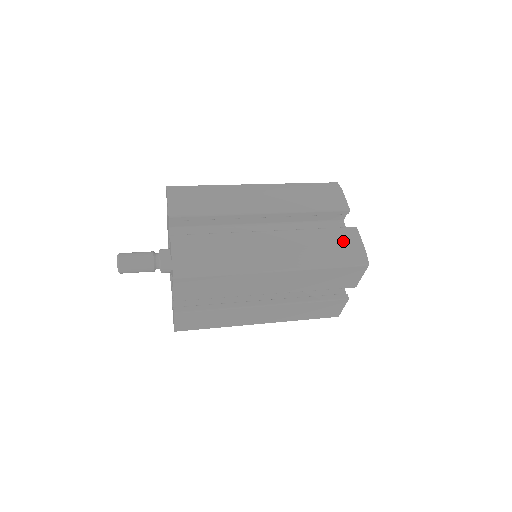
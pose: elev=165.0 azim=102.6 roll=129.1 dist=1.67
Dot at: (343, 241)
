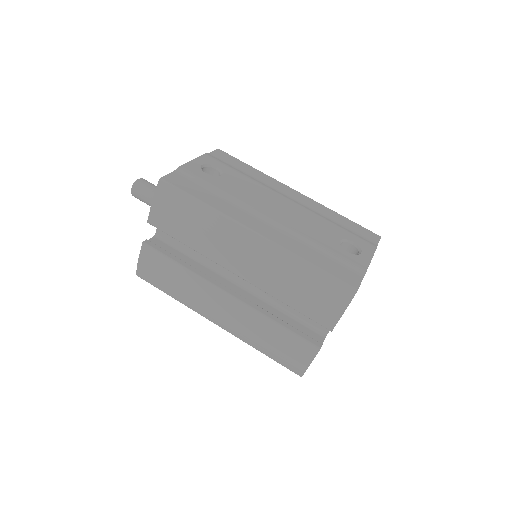
Dot at: (292, 350)
